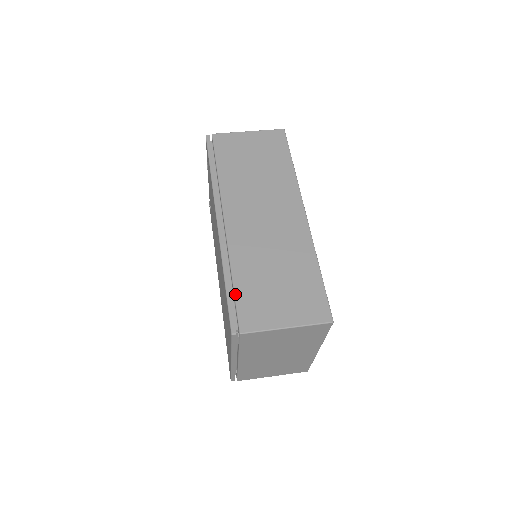
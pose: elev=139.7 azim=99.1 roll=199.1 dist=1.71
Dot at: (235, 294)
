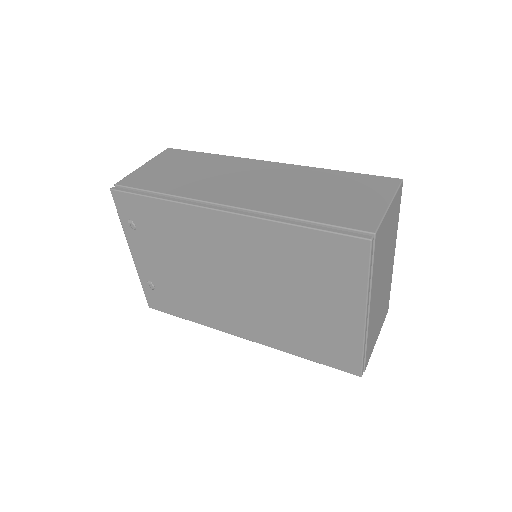
Dot at: (324, 223)
